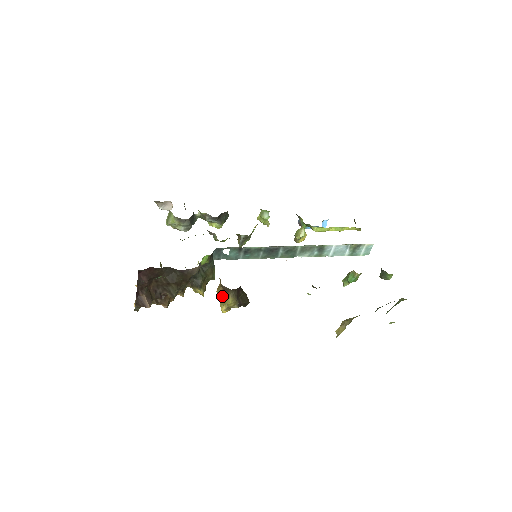
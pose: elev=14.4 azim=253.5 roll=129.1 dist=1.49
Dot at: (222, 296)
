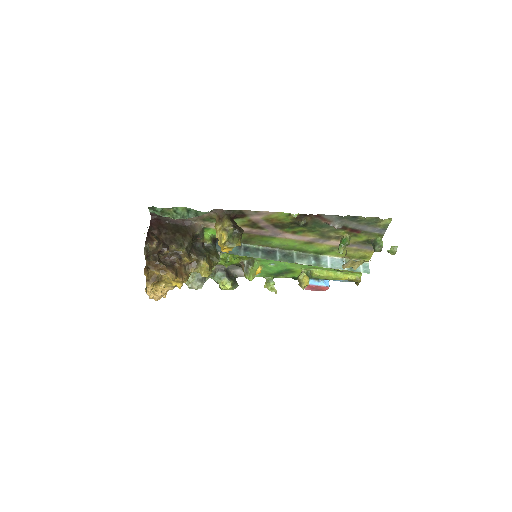
Dot at: (219, 224)
